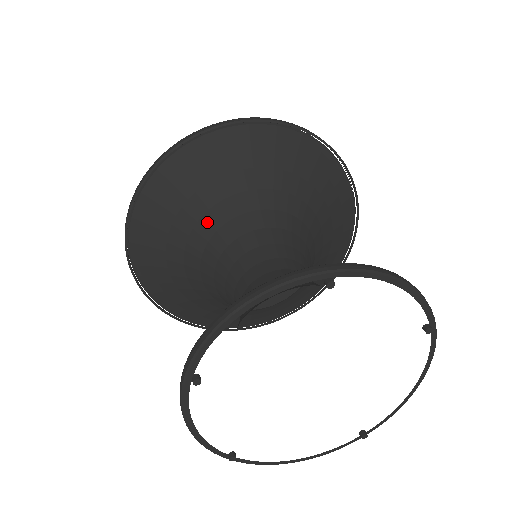
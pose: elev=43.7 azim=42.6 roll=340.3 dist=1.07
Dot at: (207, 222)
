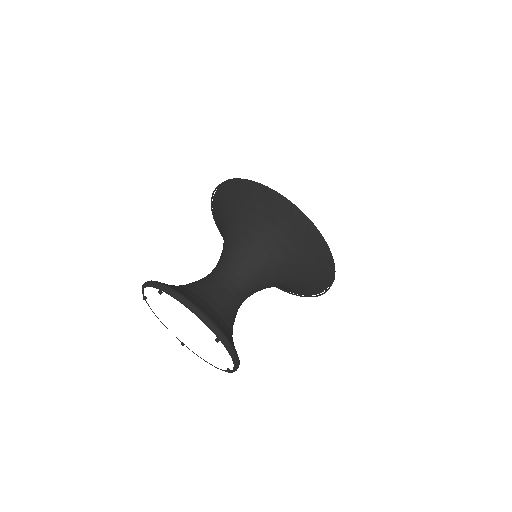
Dot at: (256, 234)
